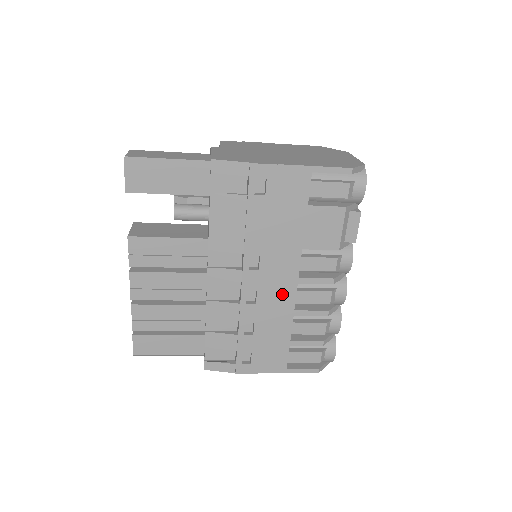
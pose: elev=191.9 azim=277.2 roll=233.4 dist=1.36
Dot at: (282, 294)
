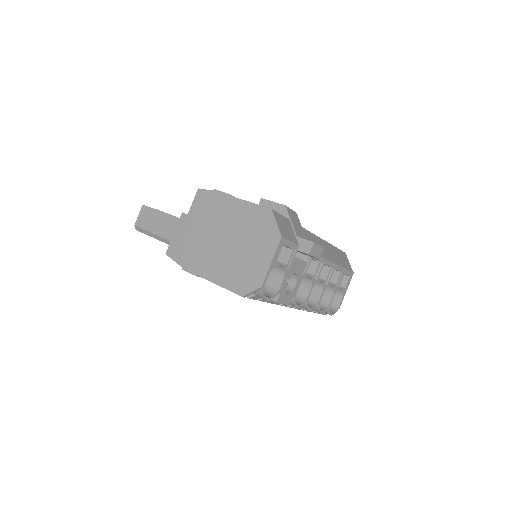
Dot at: occluded
